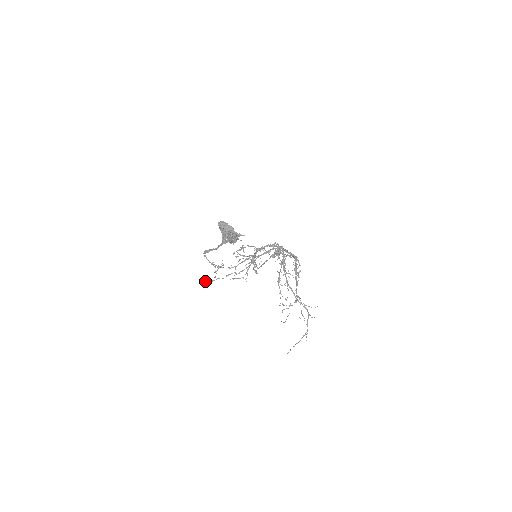
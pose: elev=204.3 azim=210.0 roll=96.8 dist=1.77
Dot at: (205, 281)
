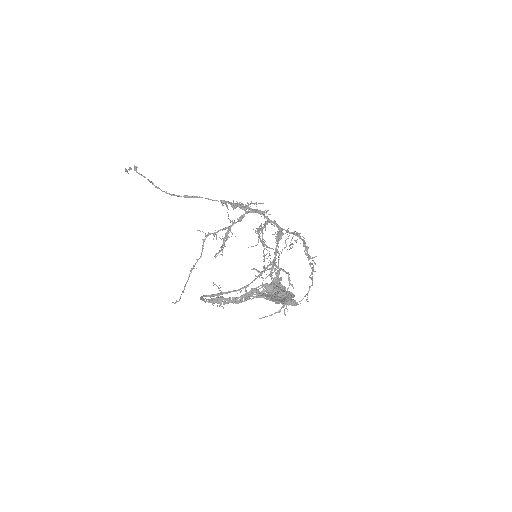
Dot at: (177, 301)
